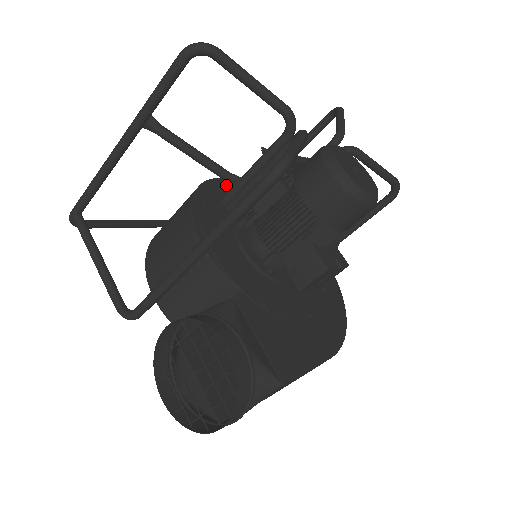
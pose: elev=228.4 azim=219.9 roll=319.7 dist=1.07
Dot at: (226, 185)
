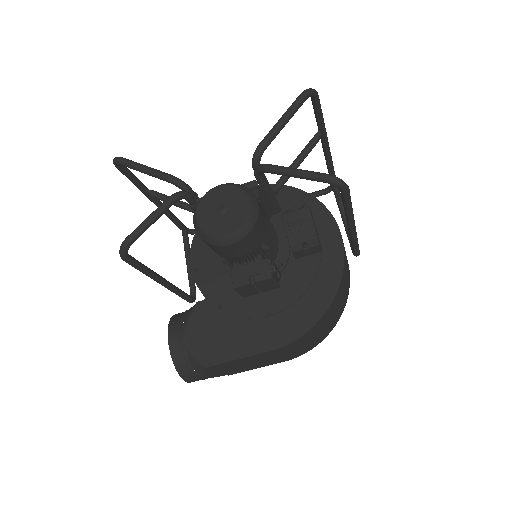
Dot at: occluded
